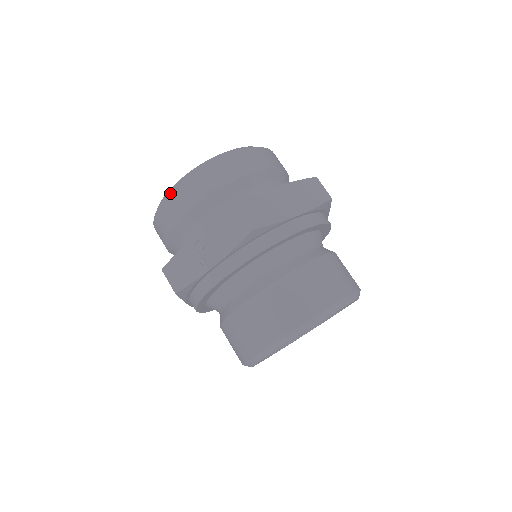
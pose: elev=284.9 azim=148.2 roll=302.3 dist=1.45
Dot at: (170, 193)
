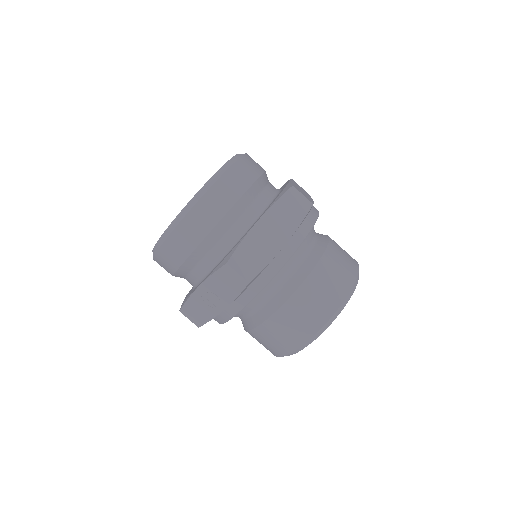
Dot at: (160, 247)
